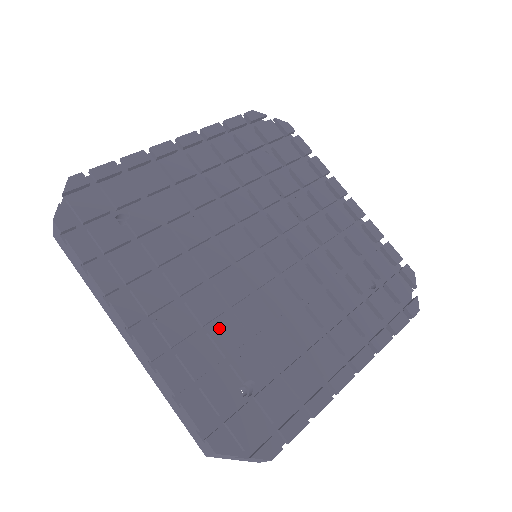
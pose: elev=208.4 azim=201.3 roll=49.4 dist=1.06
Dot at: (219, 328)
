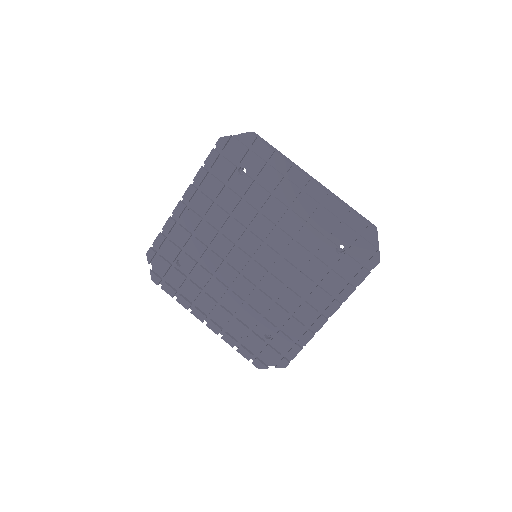
Dot at: (243, 312)
